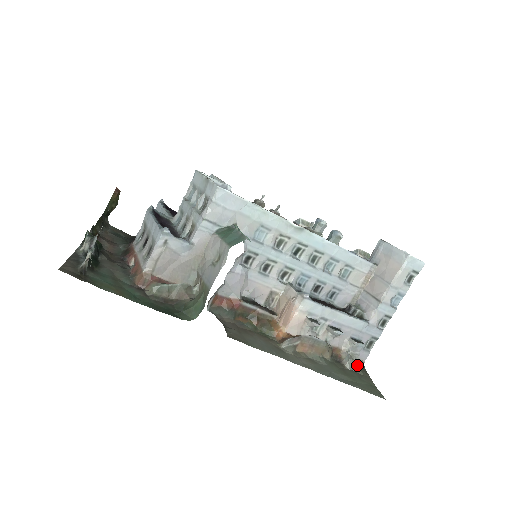
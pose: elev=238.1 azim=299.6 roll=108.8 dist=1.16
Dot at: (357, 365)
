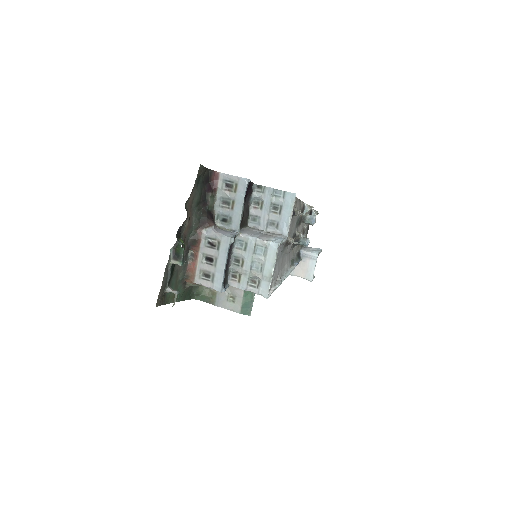
Dot at: occluded
